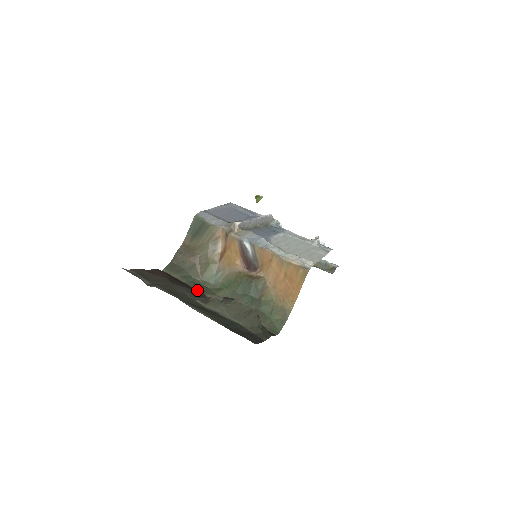
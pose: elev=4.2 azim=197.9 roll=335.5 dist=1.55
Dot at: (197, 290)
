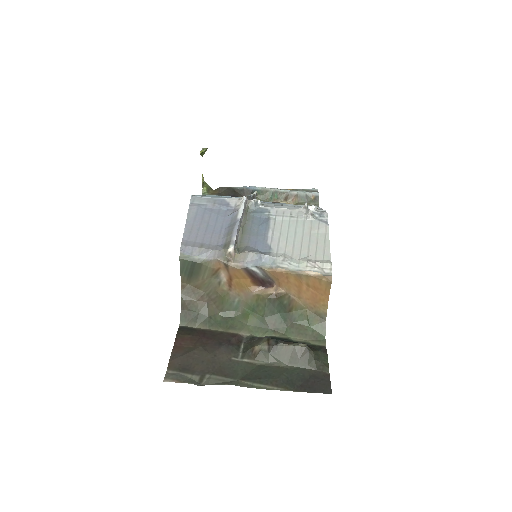
Dot at: (229, 334)
